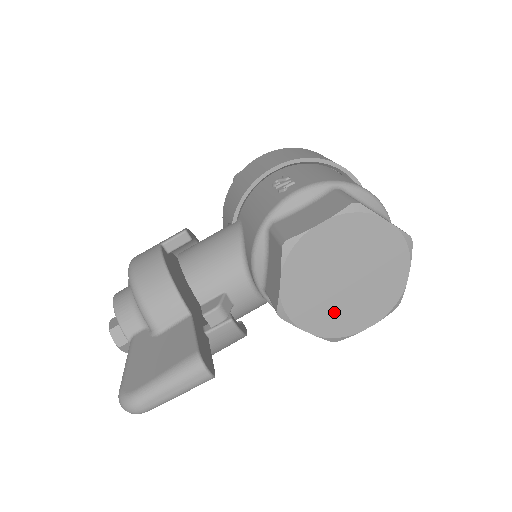
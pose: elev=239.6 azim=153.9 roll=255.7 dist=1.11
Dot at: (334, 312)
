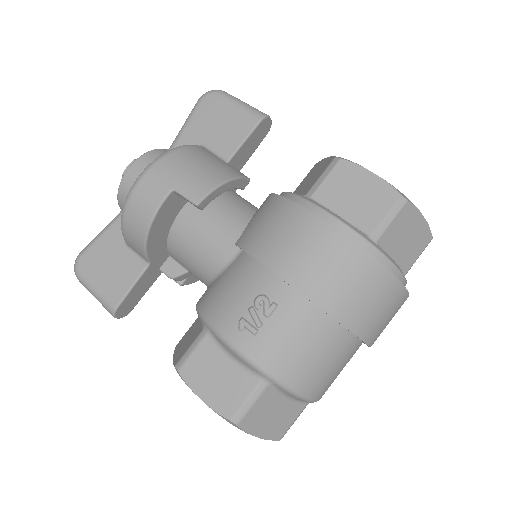
Dot at: occluded
